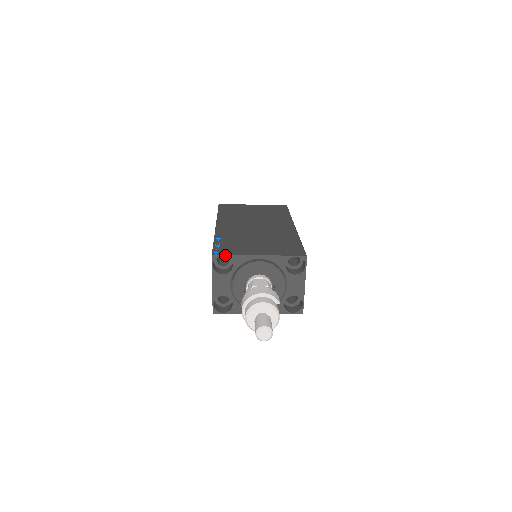
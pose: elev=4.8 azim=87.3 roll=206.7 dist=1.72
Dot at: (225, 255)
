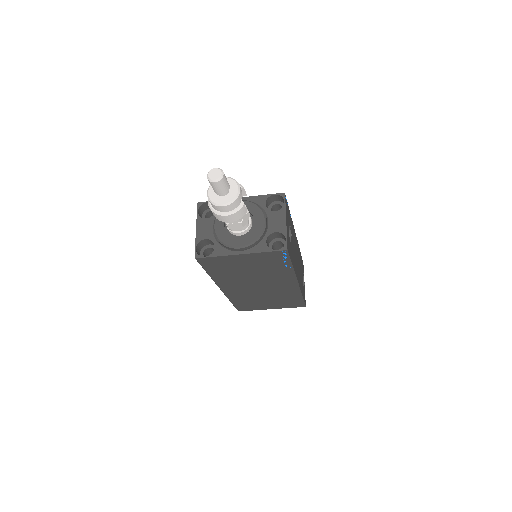
Dot at: occluded
